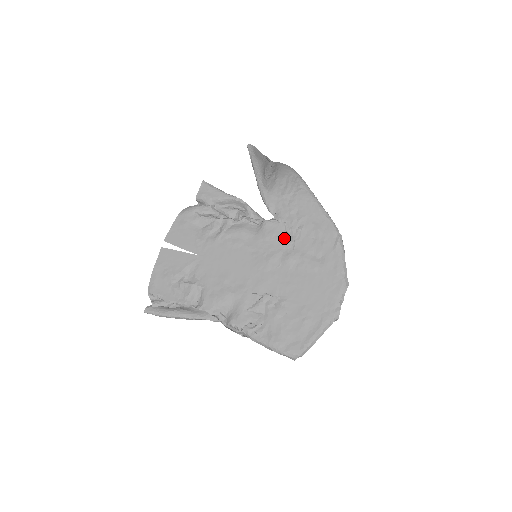
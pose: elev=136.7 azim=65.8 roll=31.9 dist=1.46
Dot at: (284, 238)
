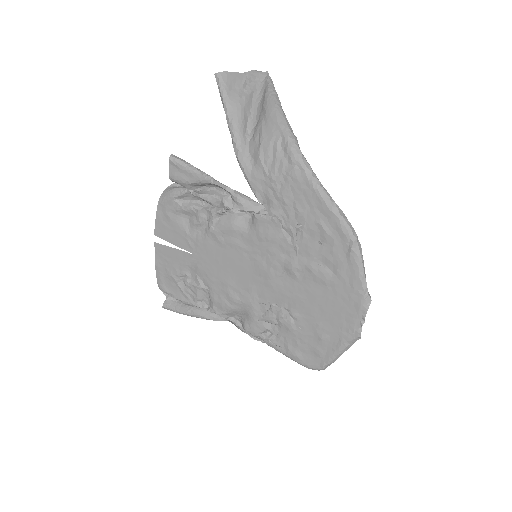
Dot at: (283, 240)
